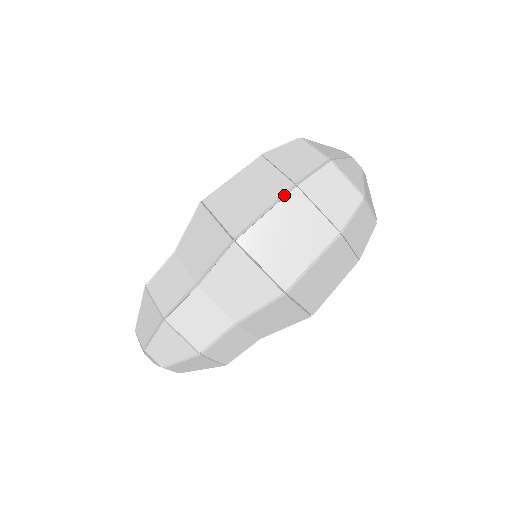
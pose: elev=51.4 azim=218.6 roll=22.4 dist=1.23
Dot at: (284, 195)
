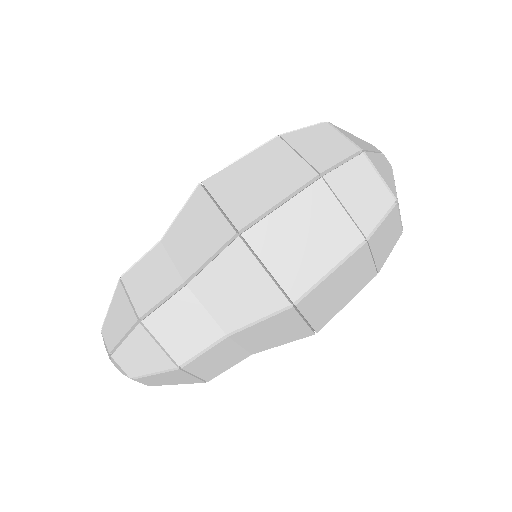
Dot at: (265, 146)
